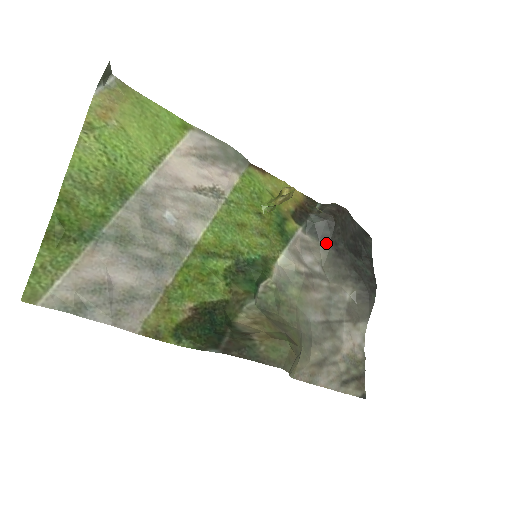
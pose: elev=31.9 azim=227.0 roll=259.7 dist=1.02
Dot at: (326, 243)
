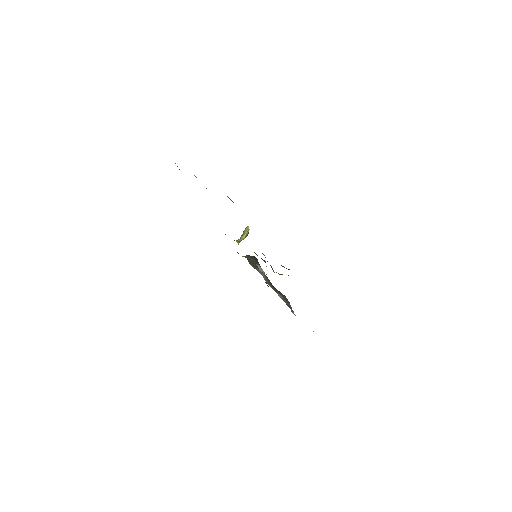
Dot at: occluded
